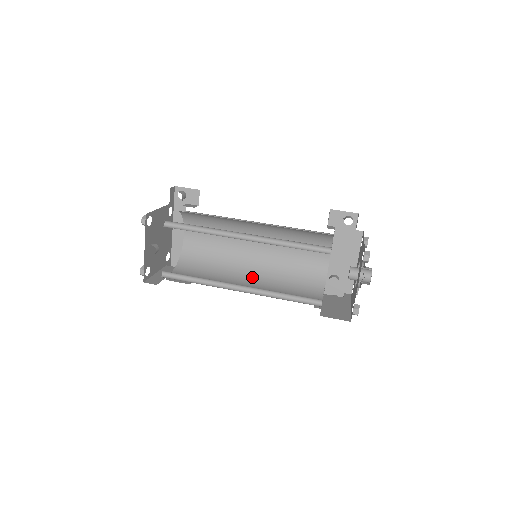
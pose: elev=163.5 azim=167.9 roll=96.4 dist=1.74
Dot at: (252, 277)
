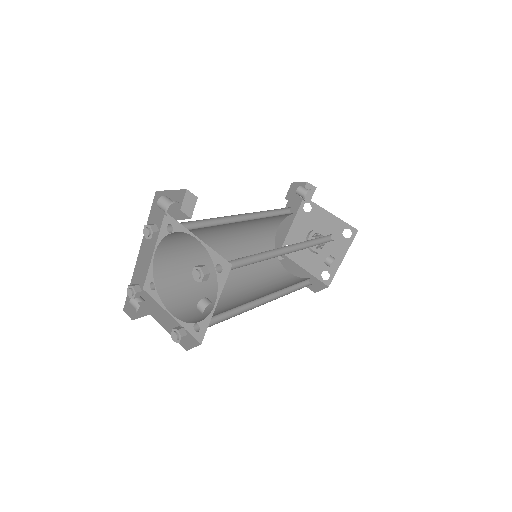
Dot at: (231, 274)
